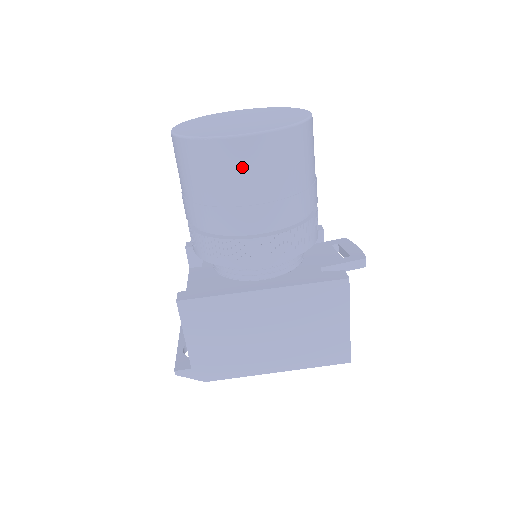
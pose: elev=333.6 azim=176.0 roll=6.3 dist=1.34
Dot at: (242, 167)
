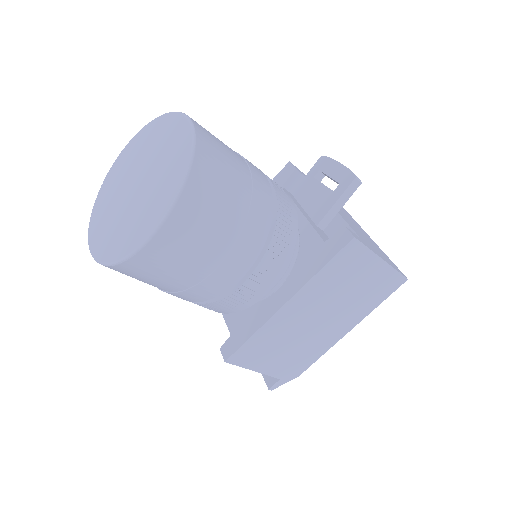
Dot at: (177, 255)
